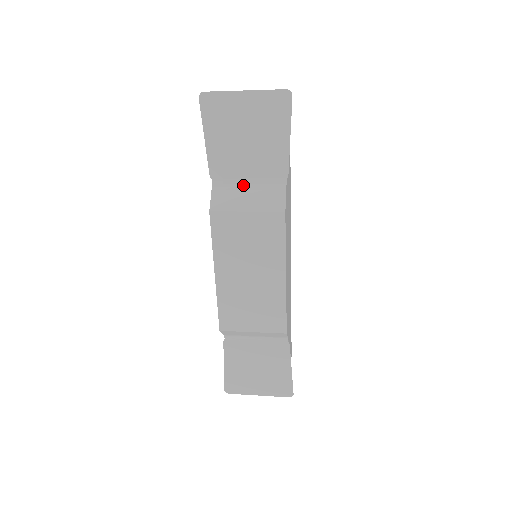
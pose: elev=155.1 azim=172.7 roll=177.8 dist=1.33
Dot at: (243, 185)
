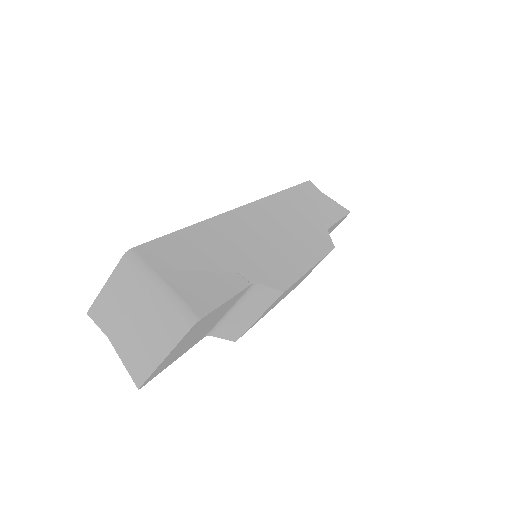
Dot at: (228, 315)
